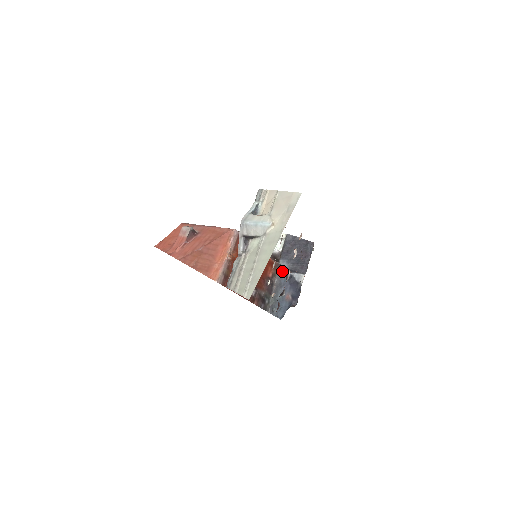
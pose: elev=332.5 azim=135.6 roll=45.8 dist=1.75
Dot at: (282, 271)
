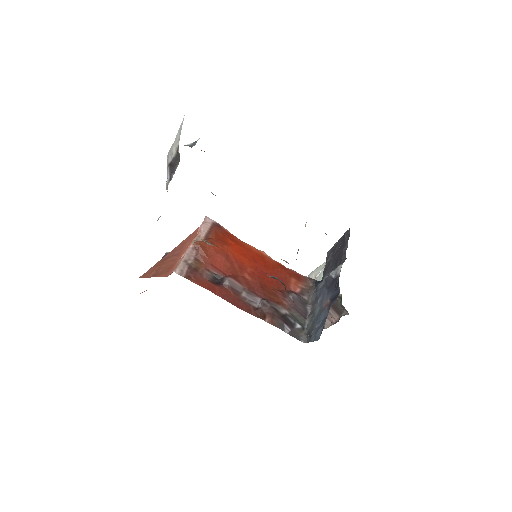
Dot at: (317, 283)
